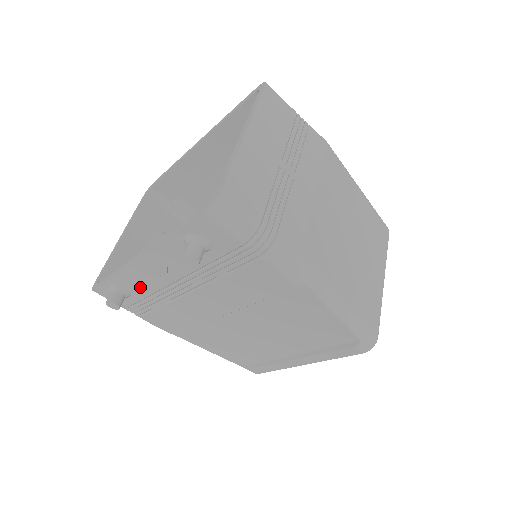
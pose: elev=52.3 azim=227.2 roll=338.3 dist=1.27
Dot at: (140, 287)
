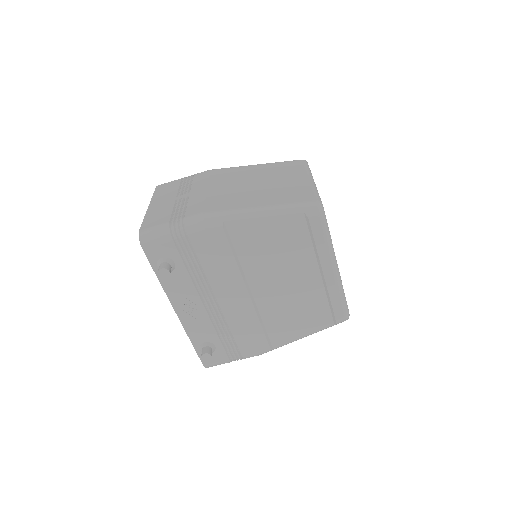
Dot at: (205, 331)
